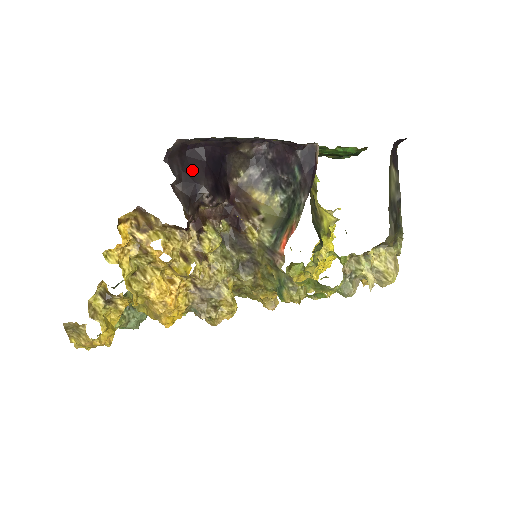
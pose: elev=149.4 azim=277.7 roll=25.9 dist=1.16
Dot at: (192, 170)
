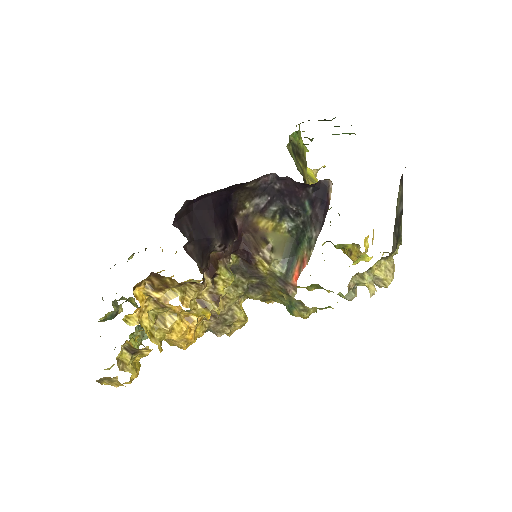
Dot at: (201, 224)
